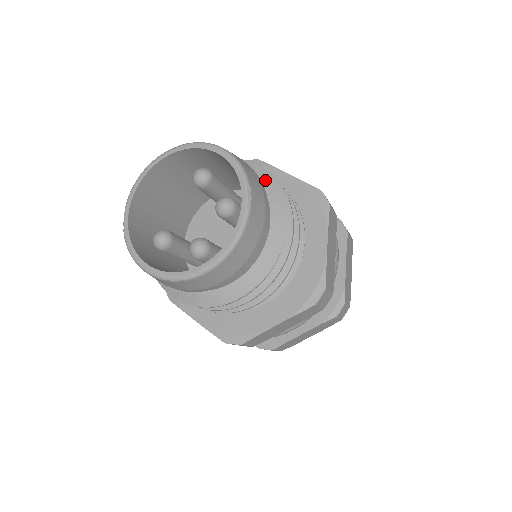
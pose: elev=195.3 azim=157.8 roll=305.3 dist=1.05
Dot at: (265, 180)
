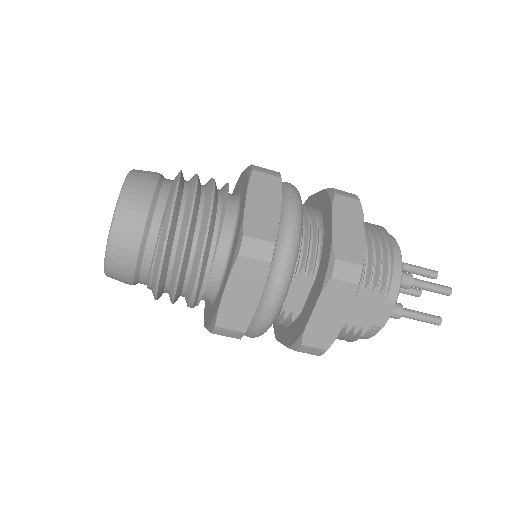
Dot at: occluded
